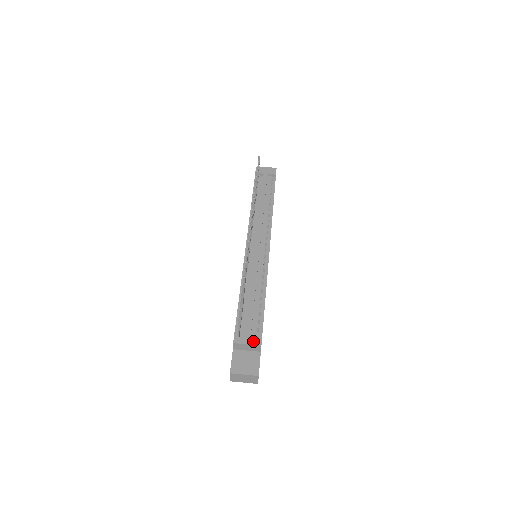
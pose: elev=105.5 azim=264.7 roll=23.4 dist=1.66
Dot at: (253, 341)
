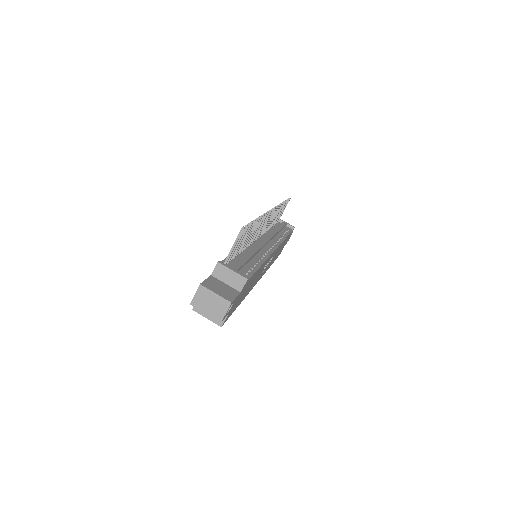
Dot at: occluded
